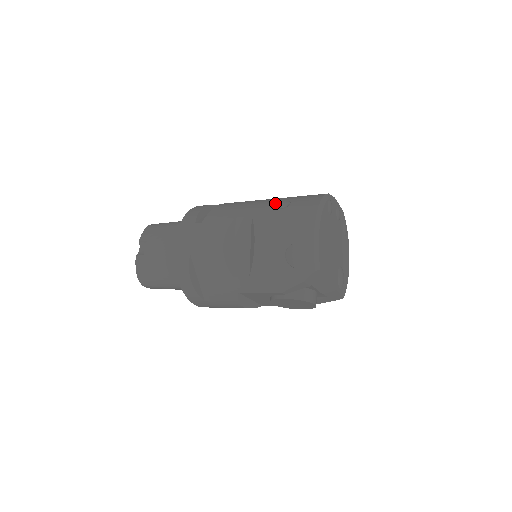
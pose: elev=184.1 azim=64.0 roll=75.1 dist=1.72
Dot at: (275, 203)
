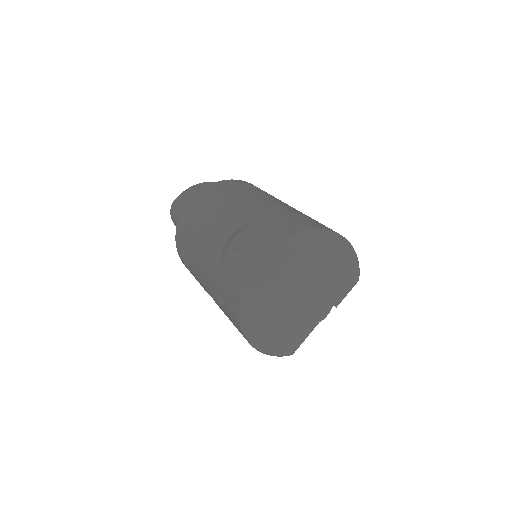
Dot at: (214, 292)
